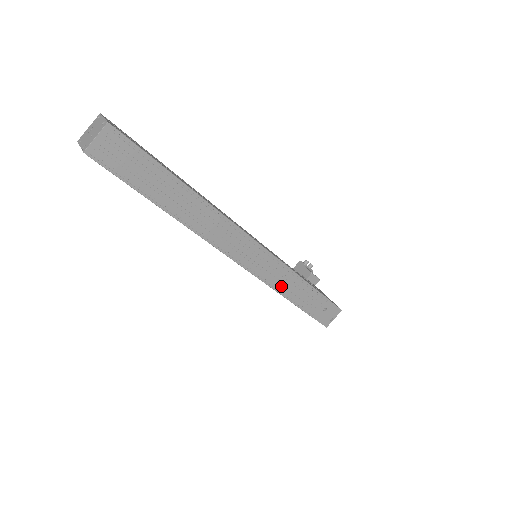
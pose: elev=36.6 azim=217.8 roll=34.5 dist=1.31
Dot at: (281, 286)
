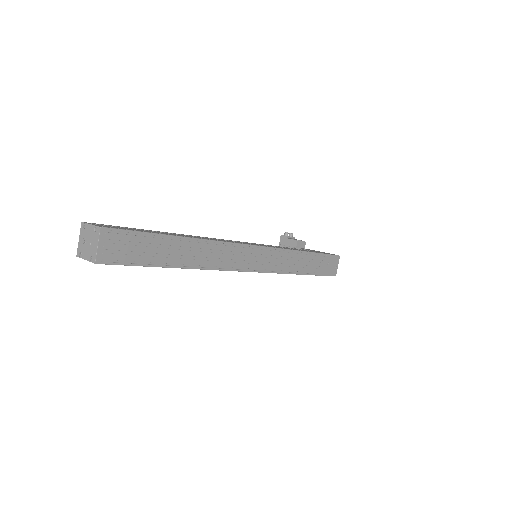
Dot at: (289, 267)
